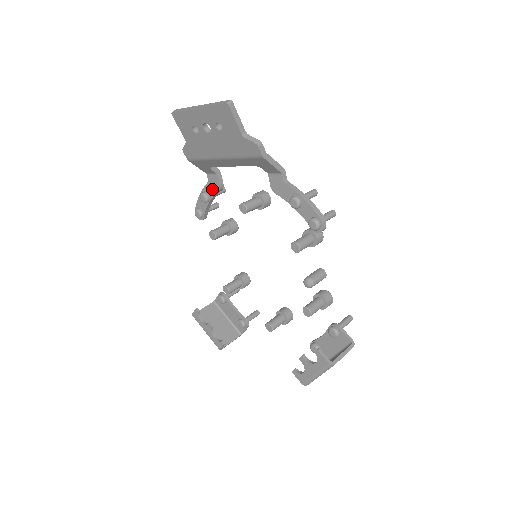
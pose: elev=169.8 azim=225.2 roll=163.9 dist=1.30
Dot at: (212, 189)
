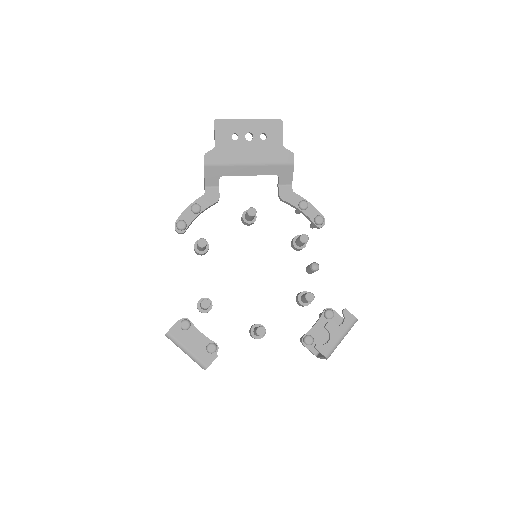
Dot at: (208, 200)
